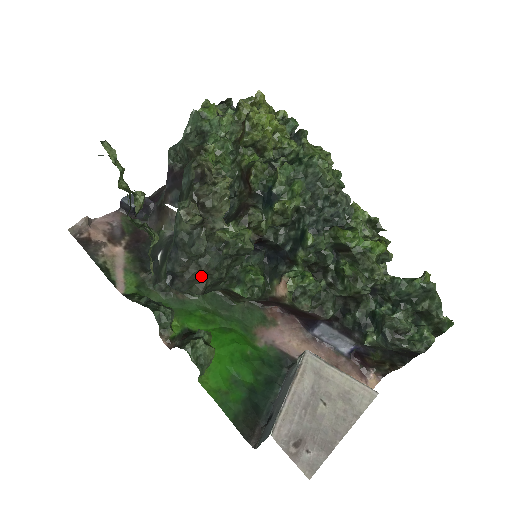
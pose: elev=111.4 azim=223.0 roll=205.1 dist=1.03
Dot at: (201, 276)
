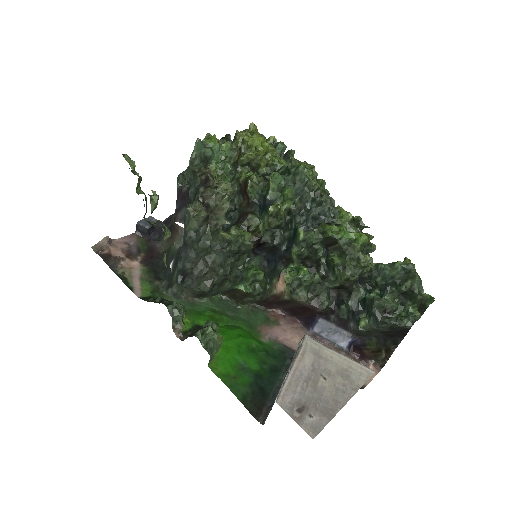
Dot at: (208, 273)
